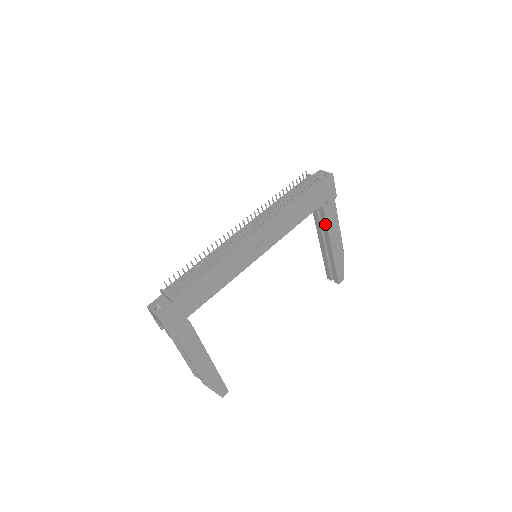
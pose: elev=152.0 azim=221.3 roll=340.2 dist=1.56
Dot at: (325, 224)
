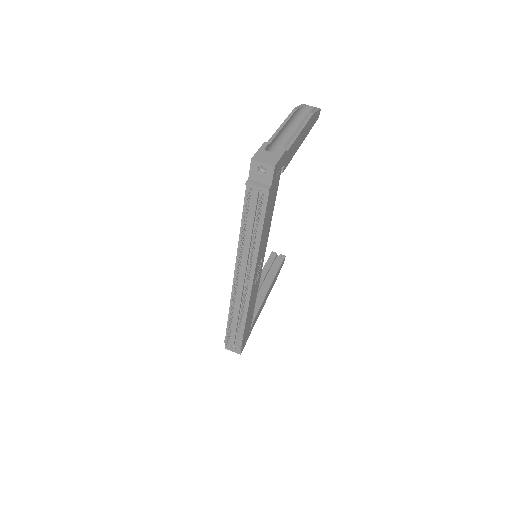
Dot at: occluded
